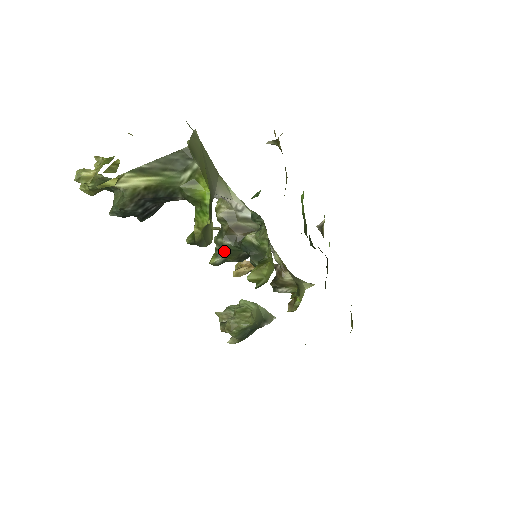
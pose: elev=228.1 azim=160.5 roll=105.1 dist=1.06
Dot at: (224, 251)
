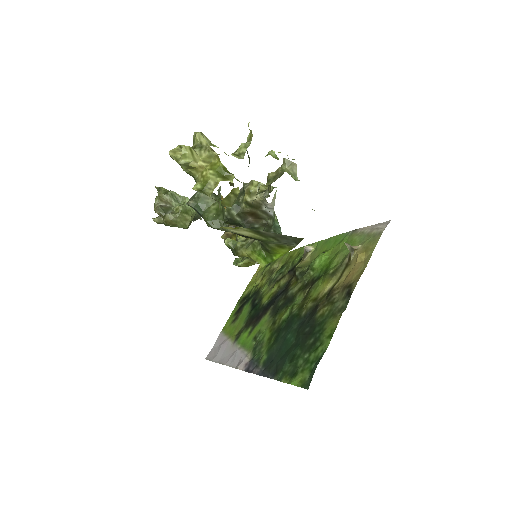
Dot at: (229, 220)
